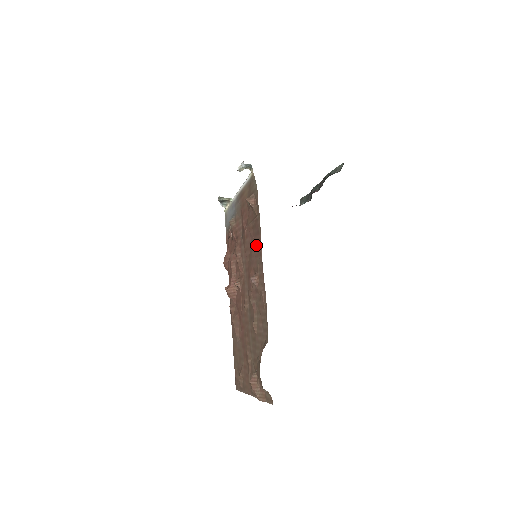
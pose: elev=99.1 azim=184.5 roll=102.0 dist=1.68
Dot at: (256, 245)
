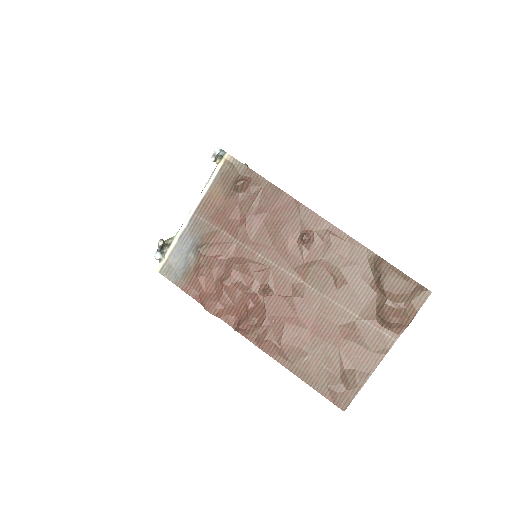
Dot at: (281, 210)
